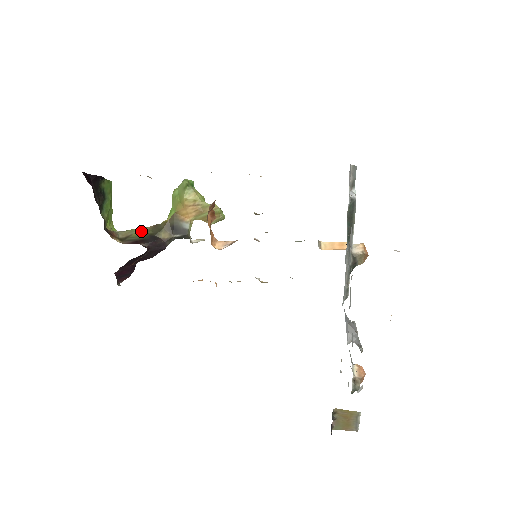
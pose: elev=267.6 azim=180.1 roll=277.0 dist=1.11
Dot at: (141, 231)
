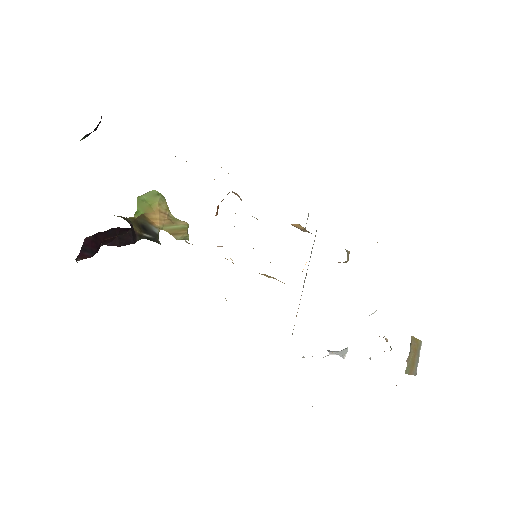
Dot at: occluded
